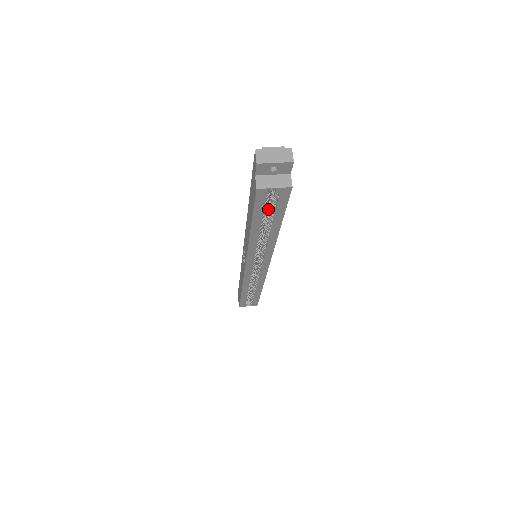
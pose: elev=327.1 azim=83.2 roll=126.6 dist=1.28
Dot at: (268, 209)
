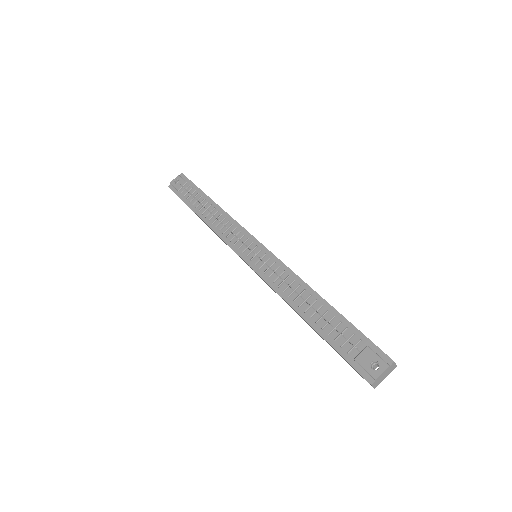
Dot at: occluded
